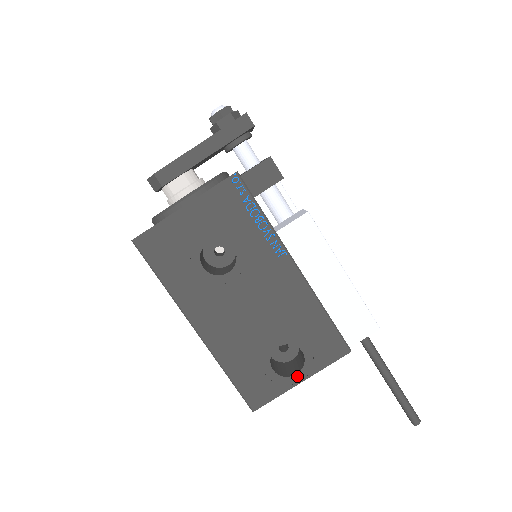
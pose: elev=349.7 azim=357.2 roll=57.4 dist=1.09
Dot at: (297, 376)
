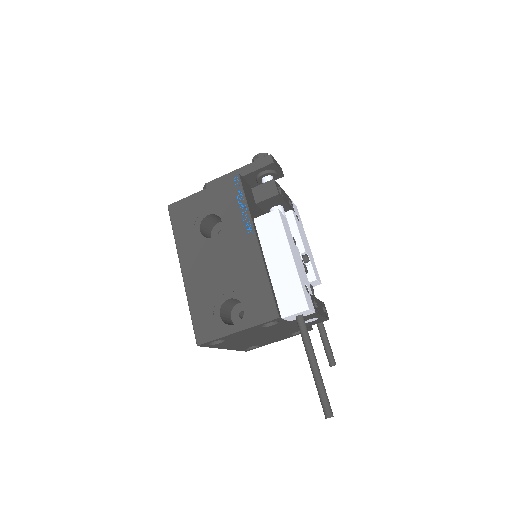
Dot at: (235, 326)
